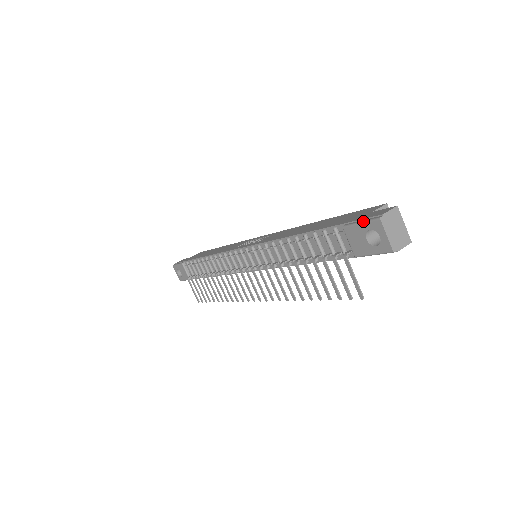
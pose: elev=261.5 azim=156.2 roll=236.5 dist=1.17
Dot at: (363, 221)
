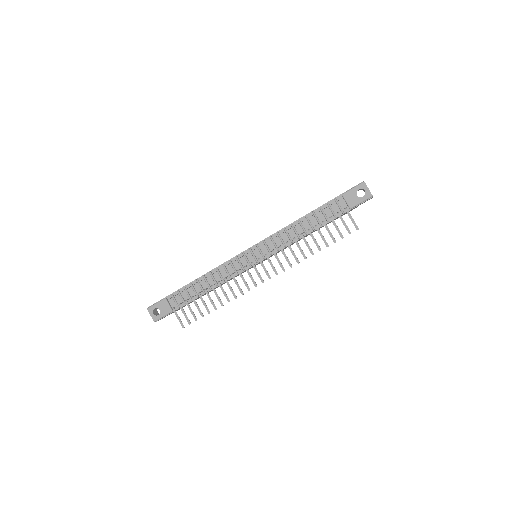
Dot at: (354, 187)
